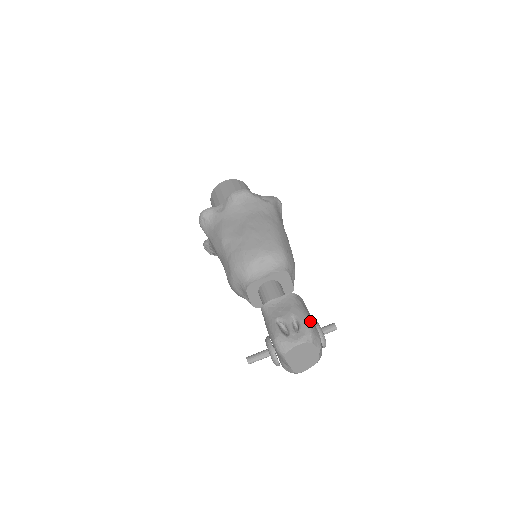
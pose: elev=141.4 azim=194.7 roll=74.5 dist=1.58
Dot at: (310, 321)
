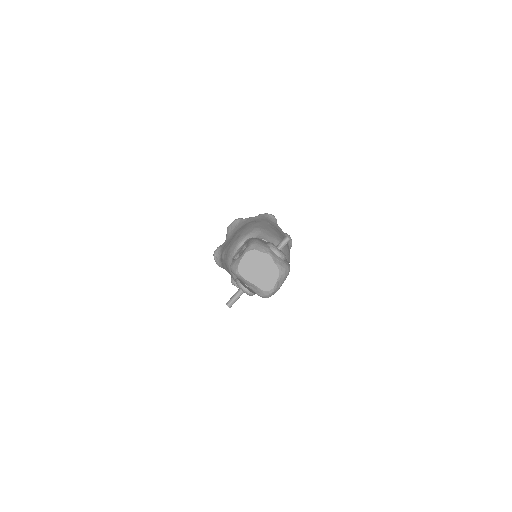
Dot at: (255, 239)
